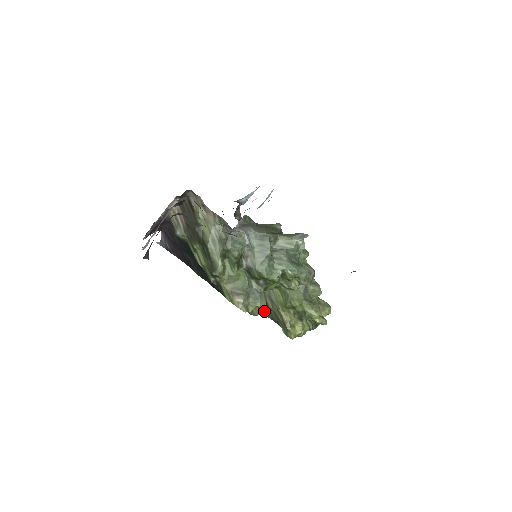
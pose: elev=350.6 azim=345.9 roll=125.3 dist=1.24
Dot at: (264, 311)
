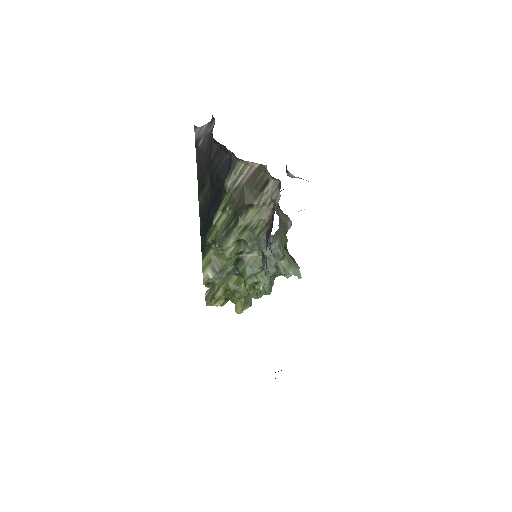
Dot at: occluded
